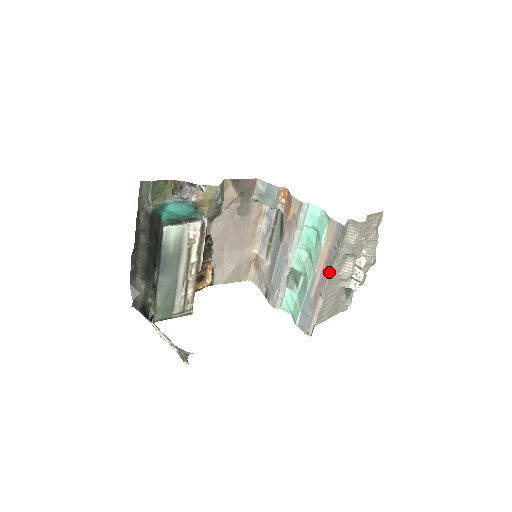
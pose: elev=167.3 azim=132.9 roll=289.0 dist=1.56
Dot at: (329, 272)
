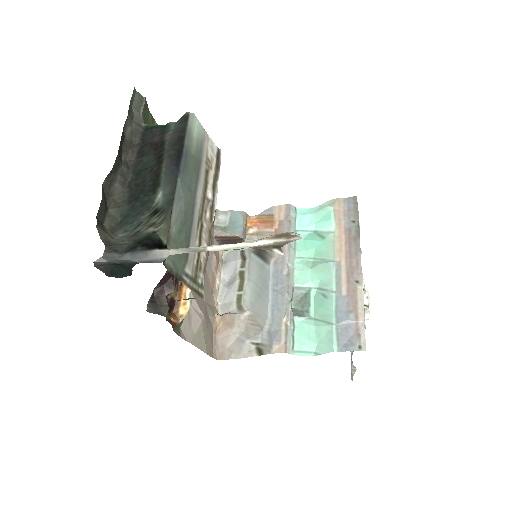
Dot at: (358, 248)
